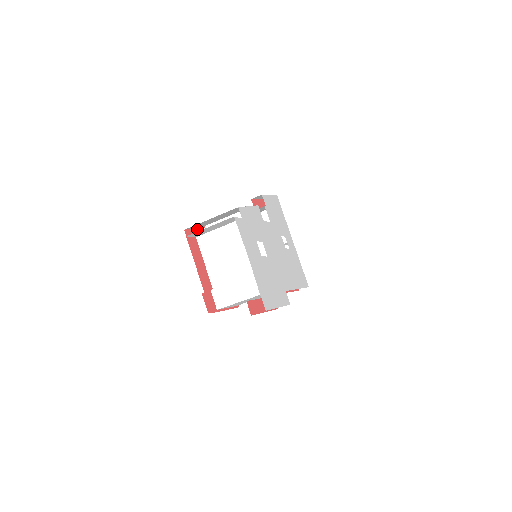
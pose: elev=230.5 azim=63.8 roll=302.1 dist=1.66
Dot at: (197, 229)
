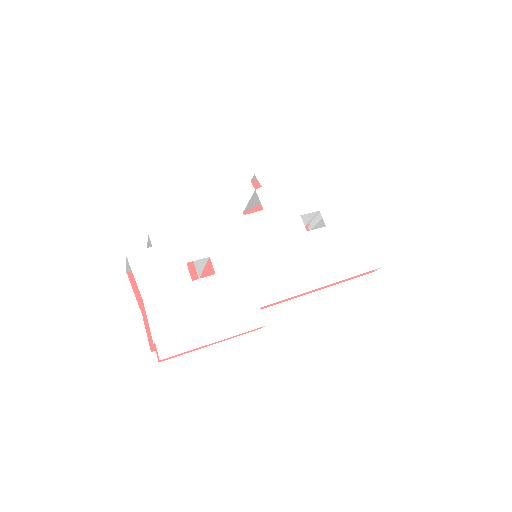
Dot at: occluded
